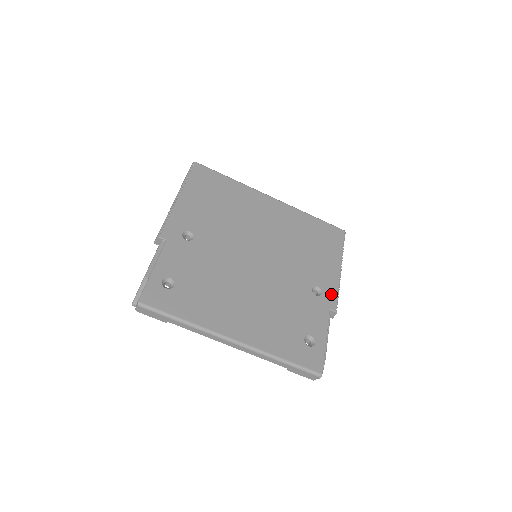
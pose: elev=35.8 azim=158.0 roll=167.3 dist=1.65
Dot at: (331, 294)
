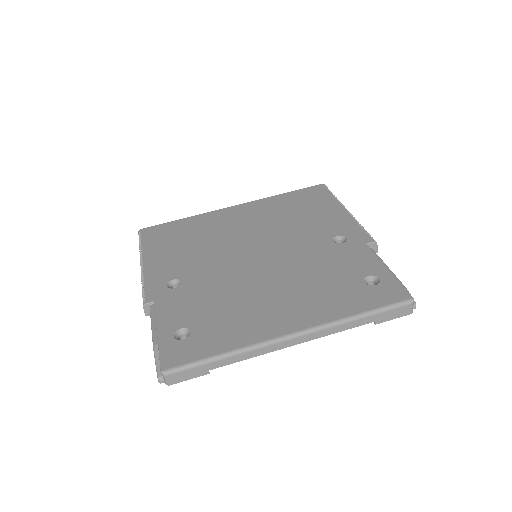
Dot at: (356, 232)
